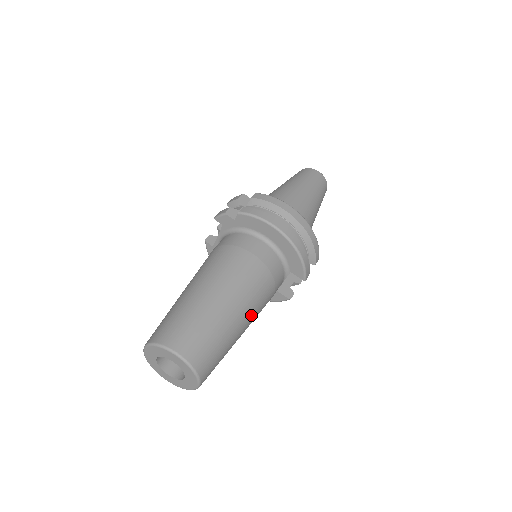
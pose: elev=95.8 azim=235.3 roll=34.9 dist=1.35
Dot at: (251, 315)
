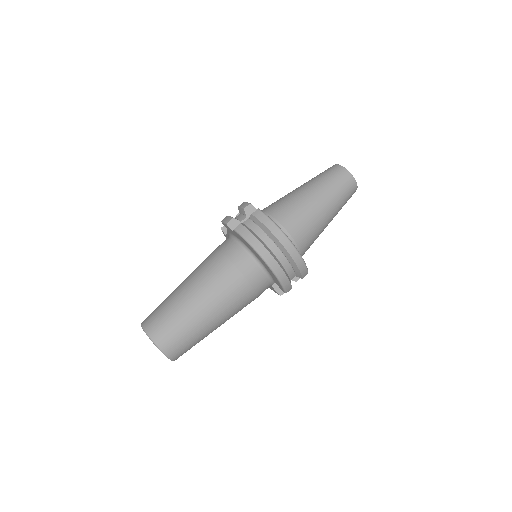
Dot at: (227, 316)
